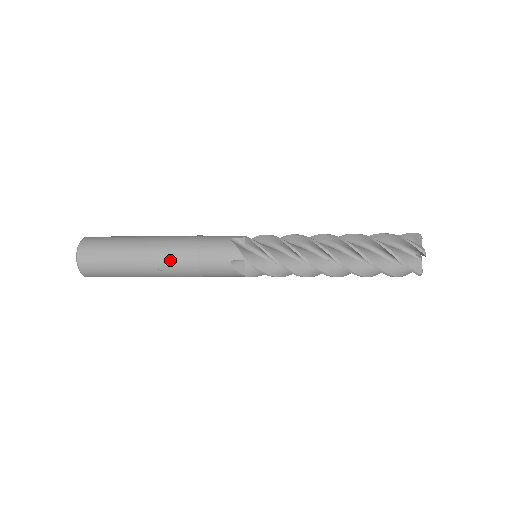
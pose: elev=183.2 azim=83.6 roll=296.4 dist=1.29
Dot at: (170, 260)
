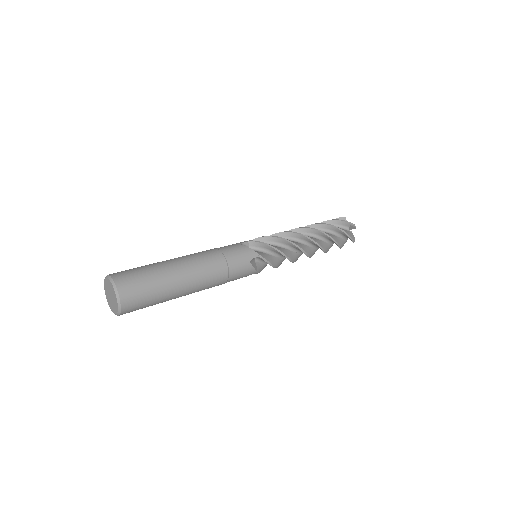
Dot at: occluded
